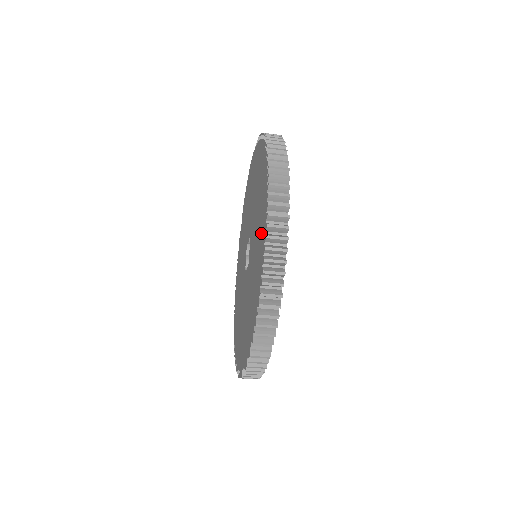
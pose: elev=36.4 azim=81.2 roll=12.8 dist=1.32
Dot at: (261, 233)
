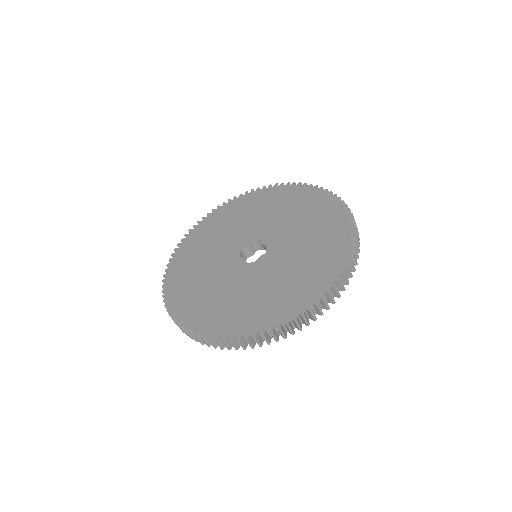
Dot at: (285, 302)
